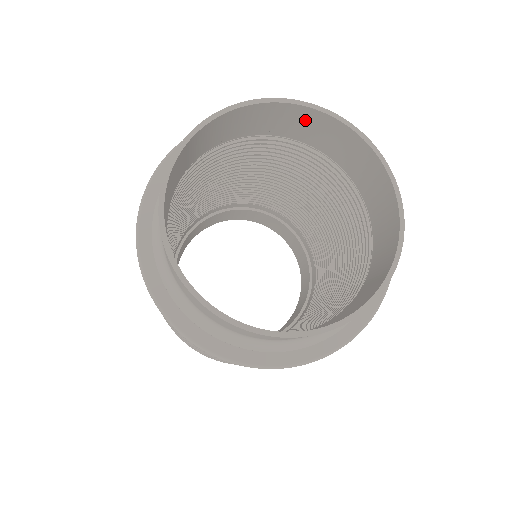
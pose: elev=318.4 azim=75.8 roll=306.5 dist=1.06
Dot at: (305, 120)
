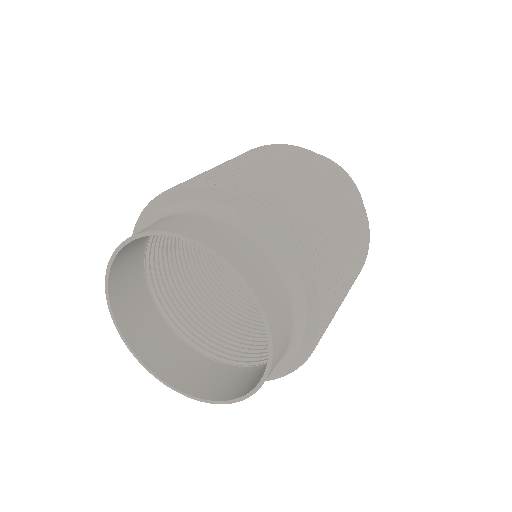
Dot at: (234, 253)
